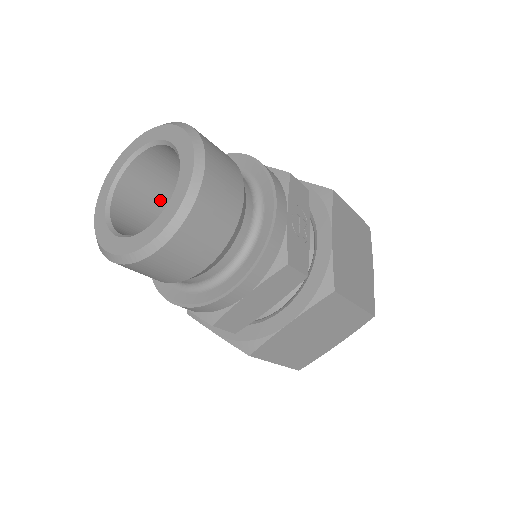
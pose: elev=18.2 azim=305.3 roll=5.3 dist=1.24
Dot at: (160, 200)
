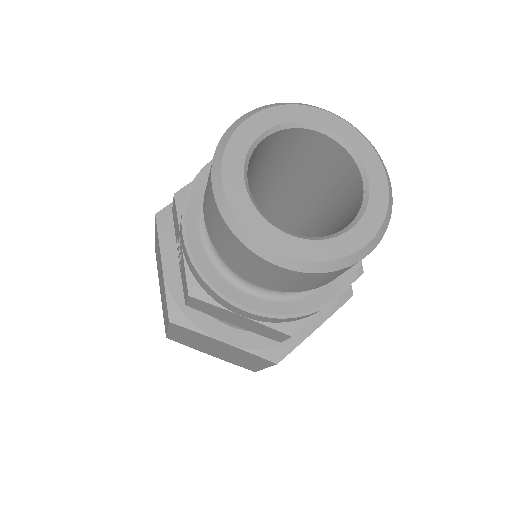
Dot at: occluded
